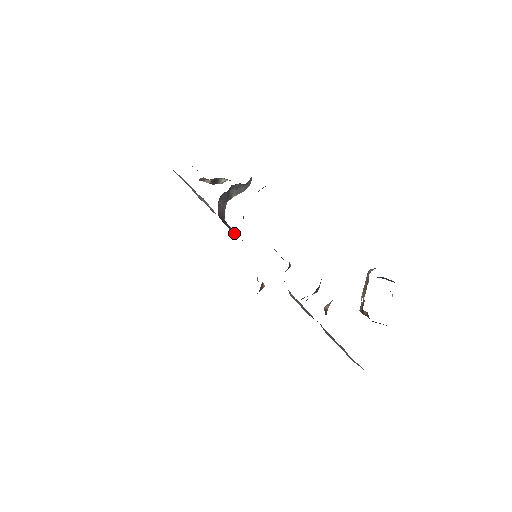
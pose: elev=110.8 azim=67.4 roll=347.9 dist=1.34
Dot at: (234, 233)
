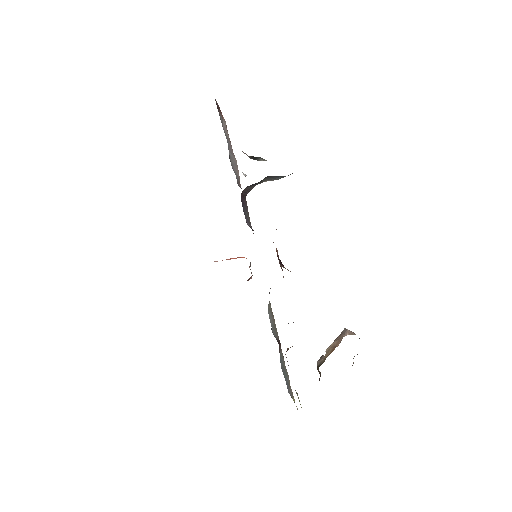
Dot at: (248, 218)
